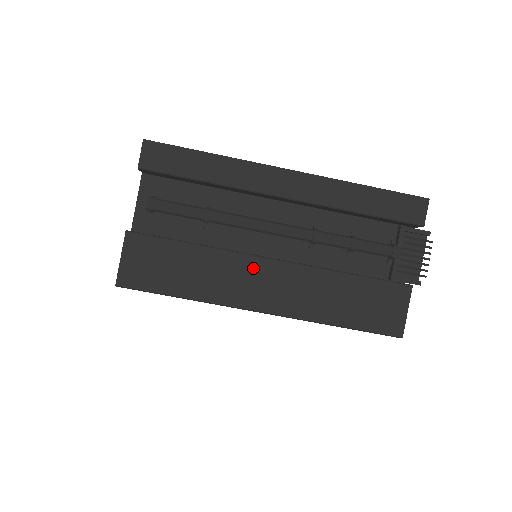
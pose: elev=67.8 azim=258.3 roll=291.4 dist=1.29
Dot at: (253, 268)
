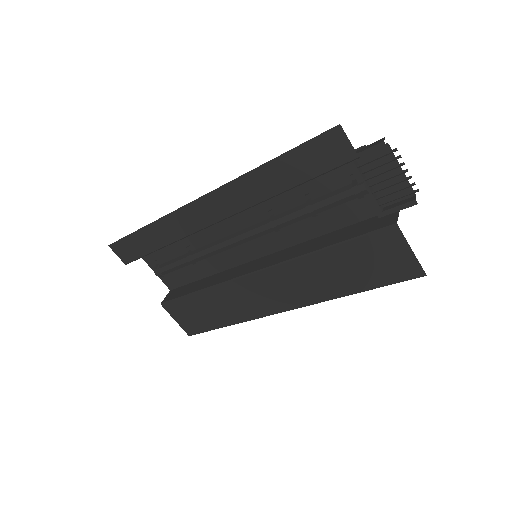
Dot at: (249, 286)
